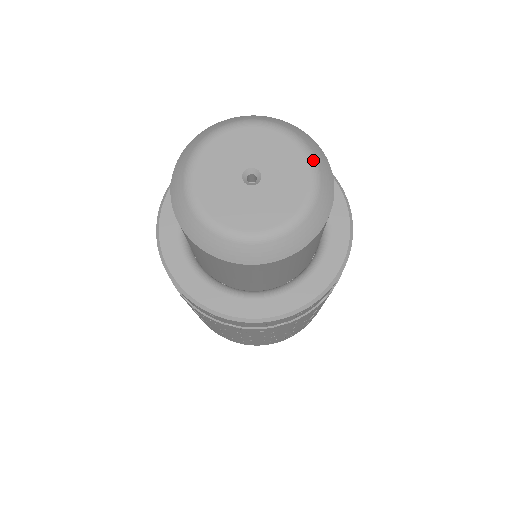
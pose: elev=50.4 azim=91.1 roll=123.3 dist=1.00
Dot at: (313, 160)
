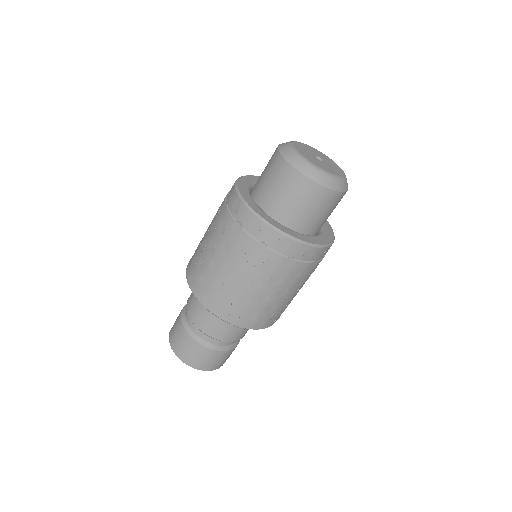
Dot at: (345, 176)
